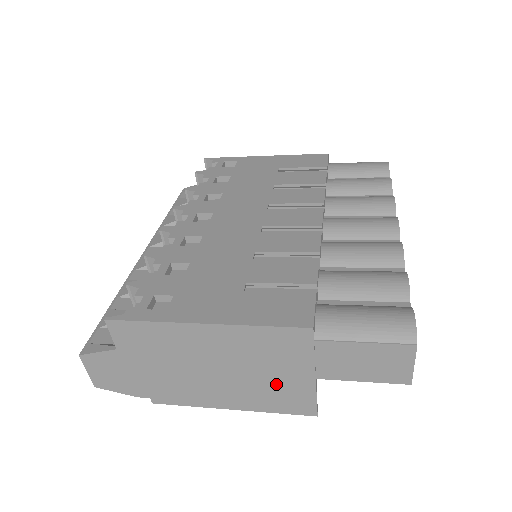
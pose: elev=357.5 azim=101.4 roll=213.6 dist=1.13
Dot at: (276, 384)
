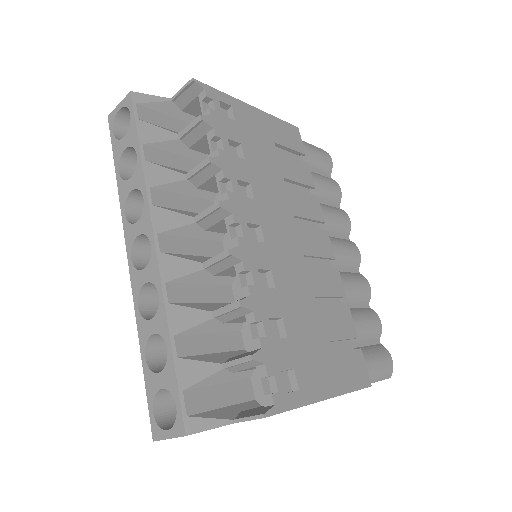
Dot at: occluded
